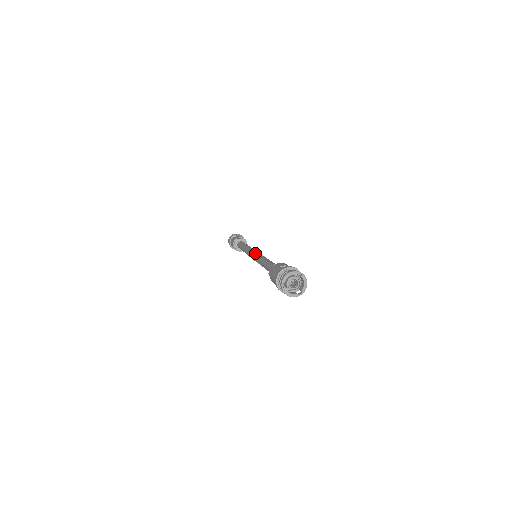
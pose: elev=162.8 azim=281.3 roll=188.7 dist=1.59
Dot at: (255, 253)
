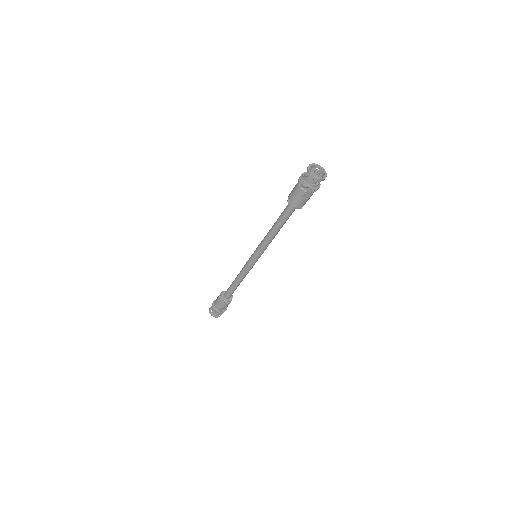
Dot at: (256, 248)
